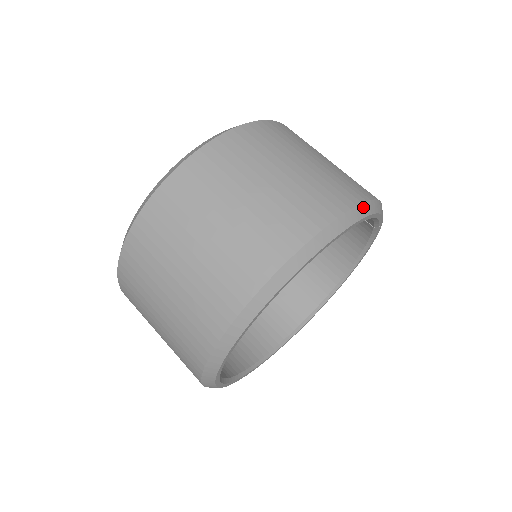
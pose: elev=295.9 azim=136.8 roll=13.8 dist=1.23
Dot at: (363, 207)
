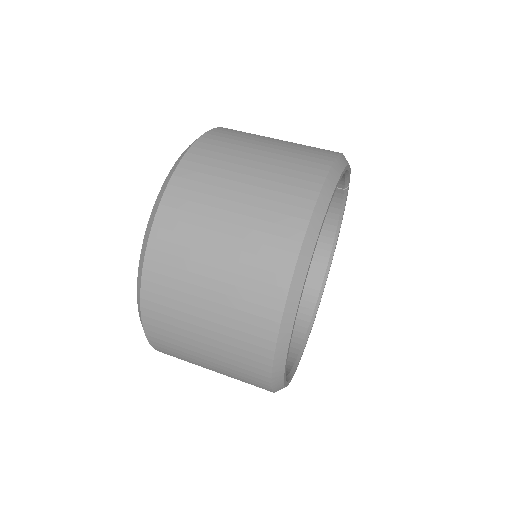
Dot at: (341, 157)
